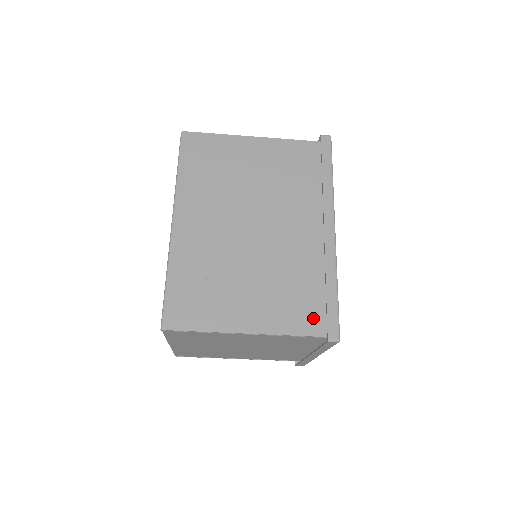
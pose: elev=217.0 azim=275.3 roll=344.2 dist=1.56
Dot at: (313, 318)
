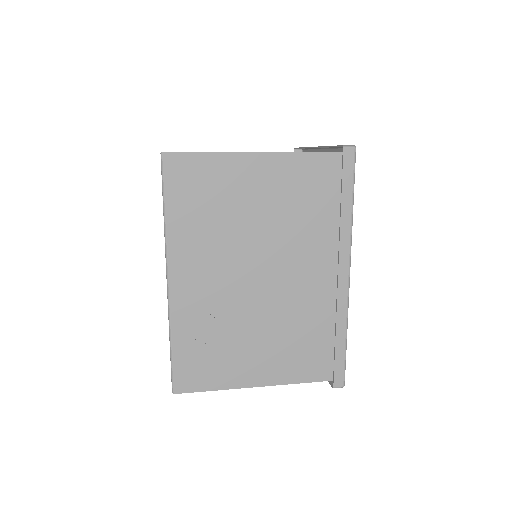
Dot at: (320, 365)
